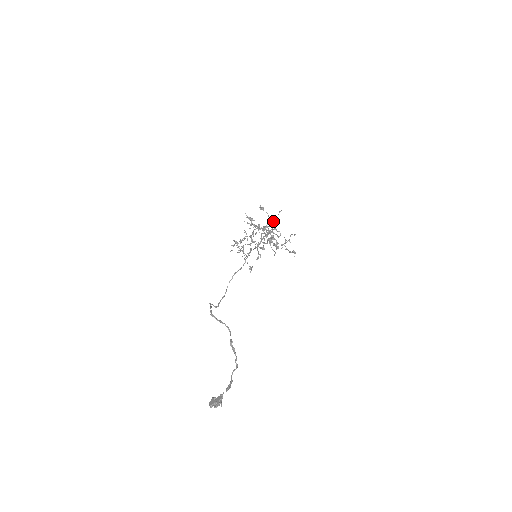
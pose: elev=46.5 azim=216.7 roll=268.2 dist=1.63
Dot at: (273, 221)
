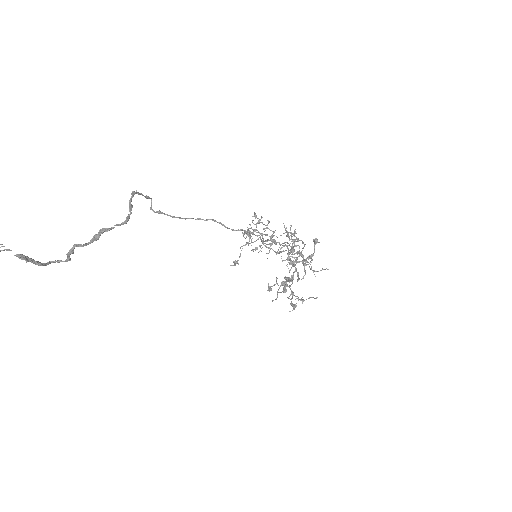
Dot at: (312, 259)
